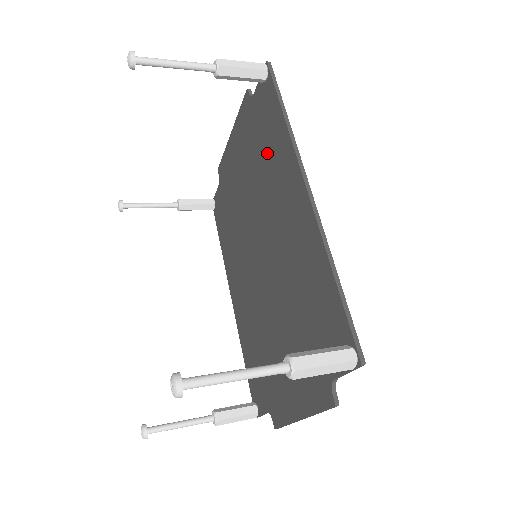
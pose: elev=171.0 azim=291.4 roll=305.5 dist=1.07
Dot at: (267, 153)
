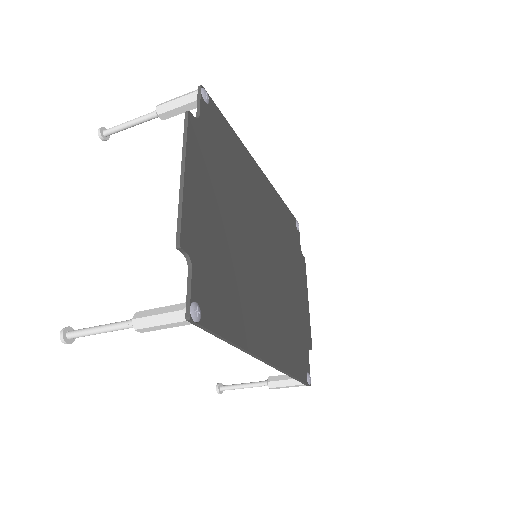
Dot at: occluded
